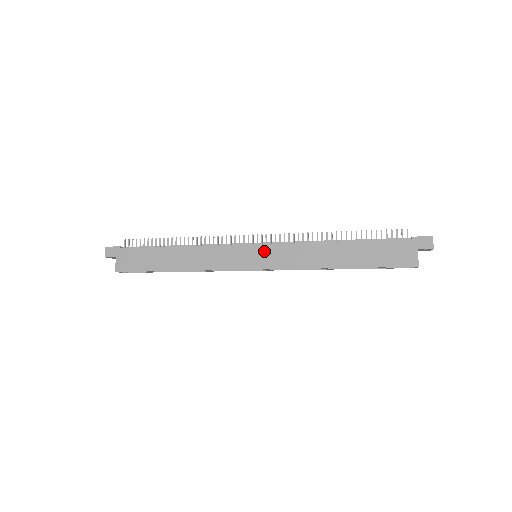
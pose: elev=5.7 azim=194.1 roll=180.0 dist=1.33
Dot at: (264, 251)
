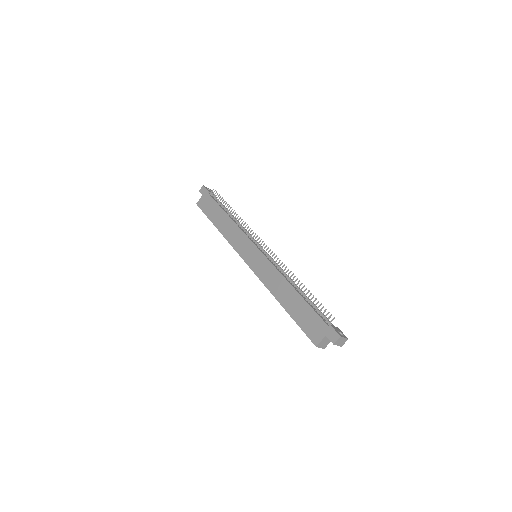
Dot at: (258, 256)
